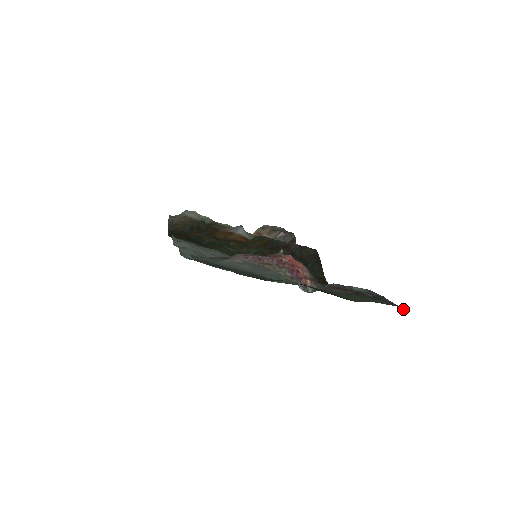
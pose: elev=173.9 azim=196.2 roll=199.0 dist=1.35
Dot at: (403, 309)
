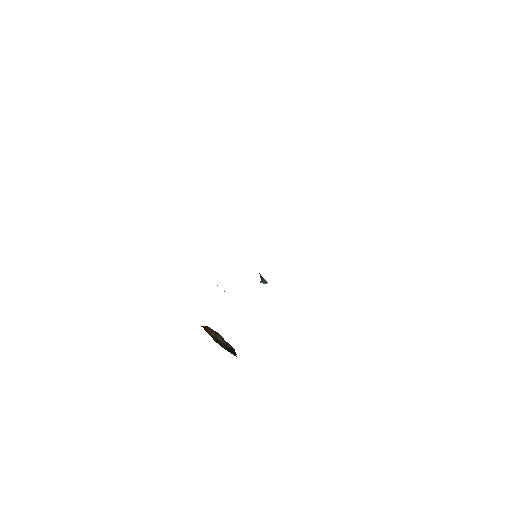
Dot at: occluded
